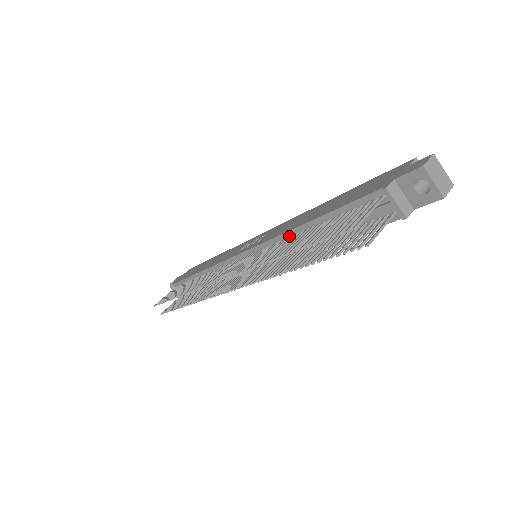
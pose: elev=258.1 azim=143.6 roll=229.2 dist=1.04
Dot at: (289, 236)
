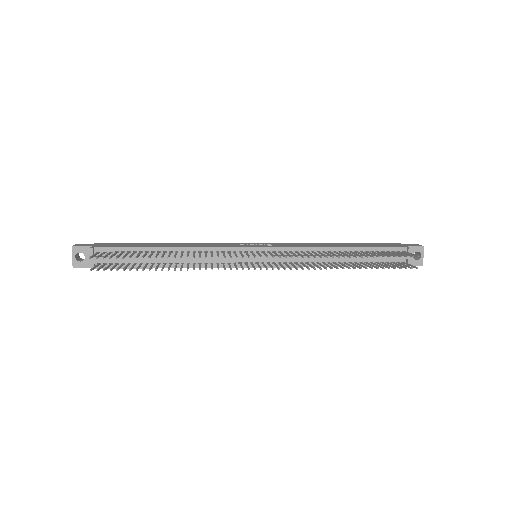
Dot at: (320, 250)
